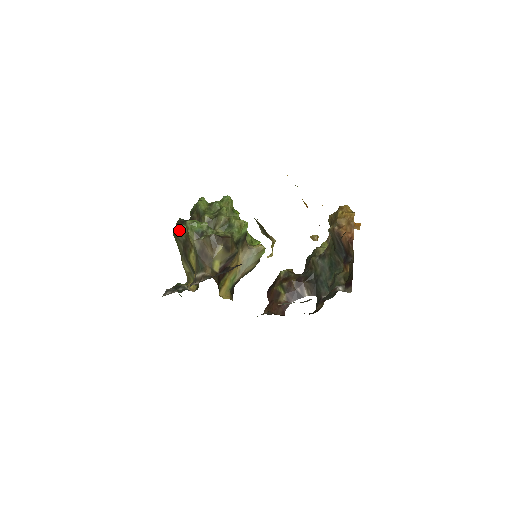
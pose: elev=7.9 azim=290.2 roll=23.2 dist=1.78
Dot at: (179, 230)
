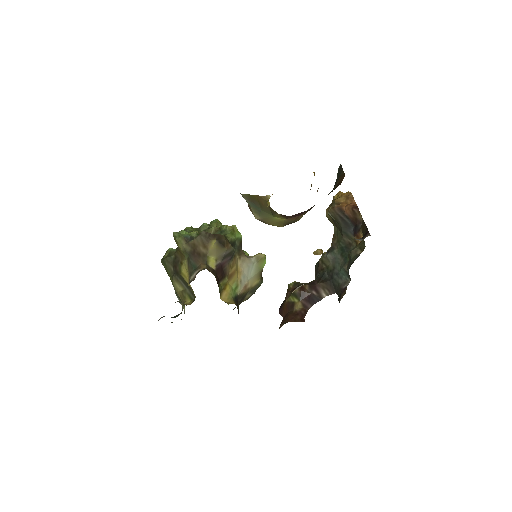
Dot at: (167, 253)
